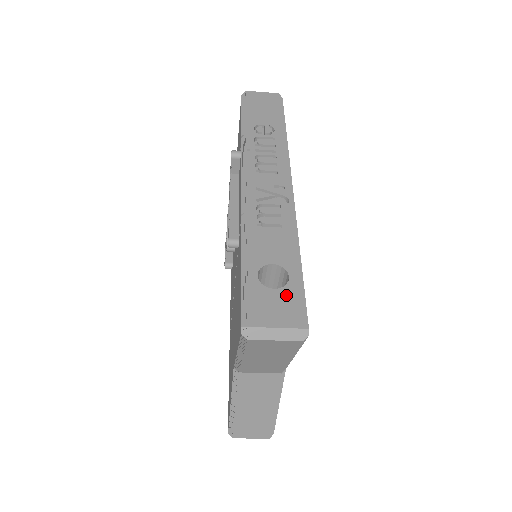
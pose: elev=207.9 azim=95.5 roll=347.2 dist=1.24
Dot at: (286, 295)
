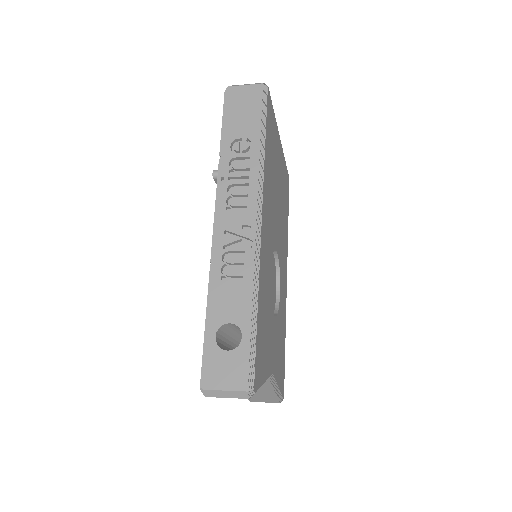
Dot at: (237, 357)
